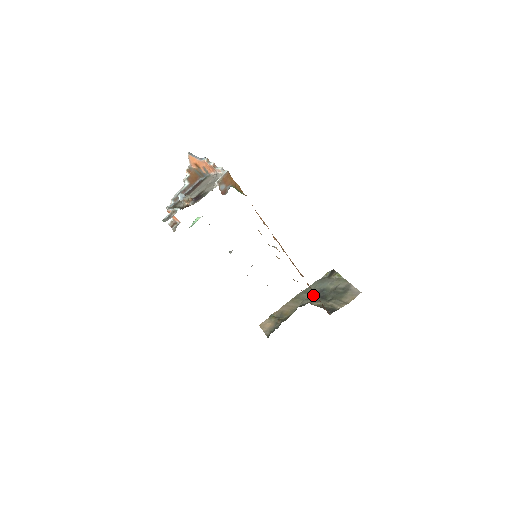
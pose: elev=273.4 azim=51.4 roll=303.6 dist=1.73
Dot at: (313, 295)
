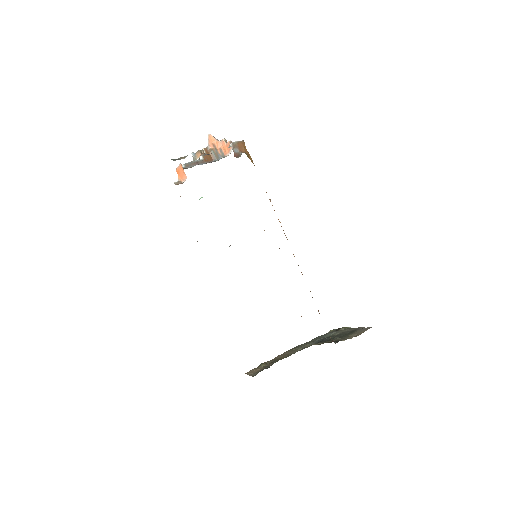
Dot at: (314, 343)
